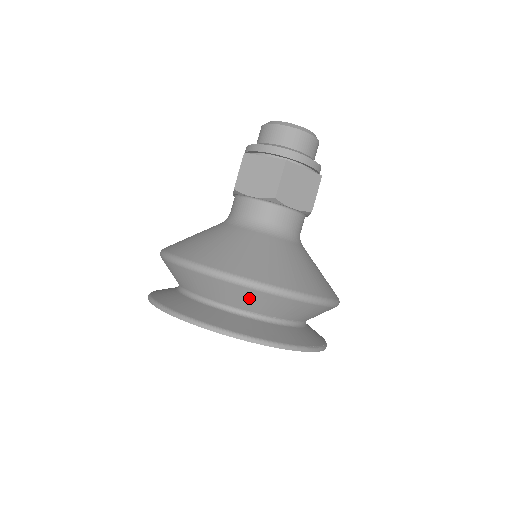
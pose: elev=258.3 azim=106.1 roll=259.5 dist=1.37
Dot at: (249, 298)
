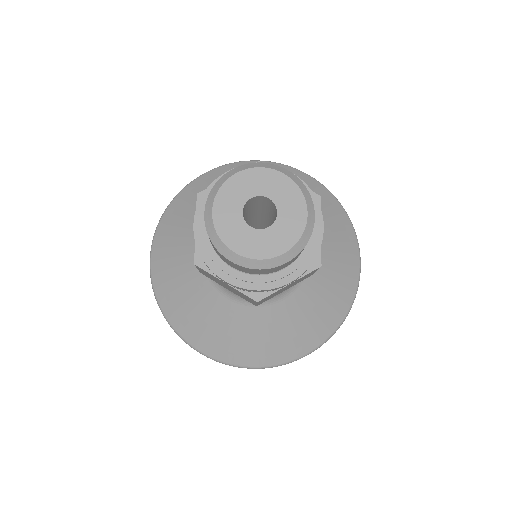
Dot at: occluded
